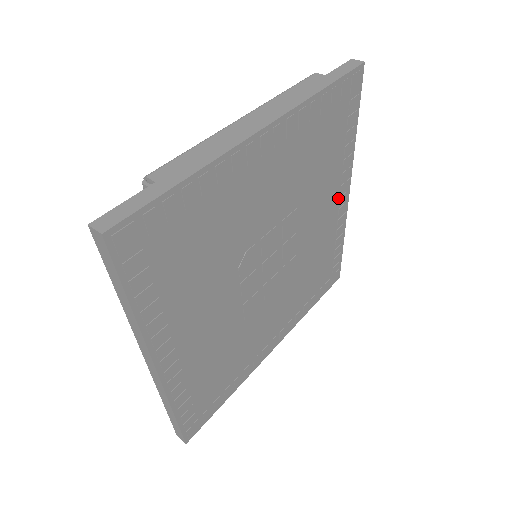
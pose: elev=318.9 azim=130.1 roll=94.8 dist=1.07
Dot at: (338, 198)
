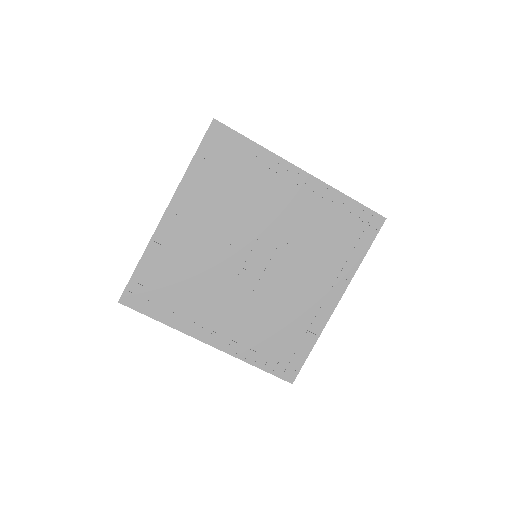
Dot at: (292, 184)
